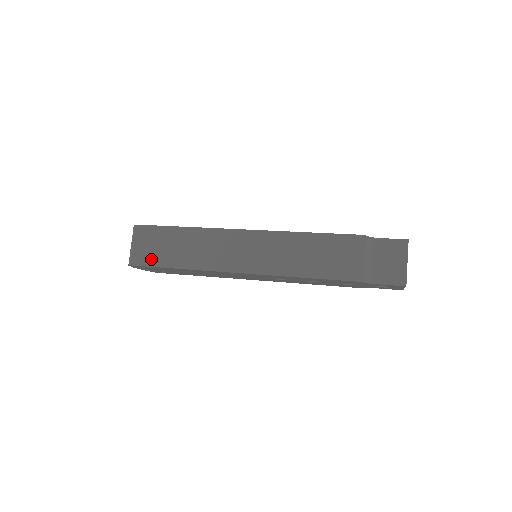
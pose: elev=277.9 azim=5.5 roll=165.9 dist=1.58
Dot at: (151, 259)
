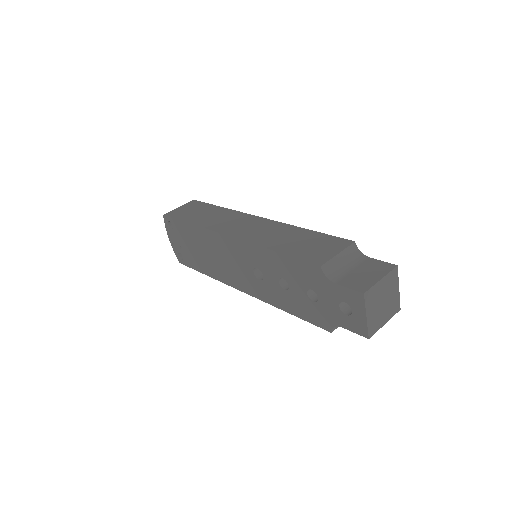
Dot at: (180, 215)
